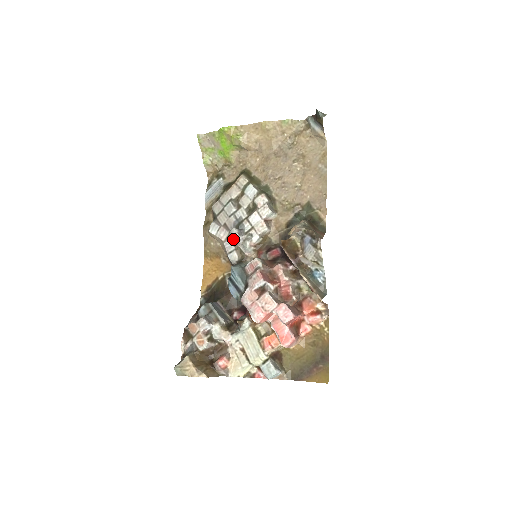
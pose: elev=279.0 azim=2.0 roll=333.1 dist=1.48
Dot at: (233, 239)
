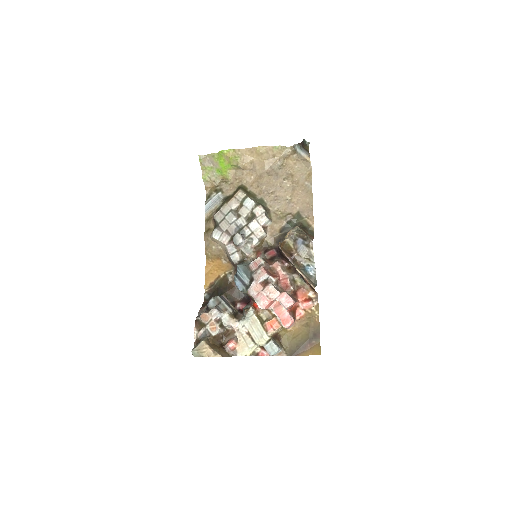
Dot at: (237, 242)
